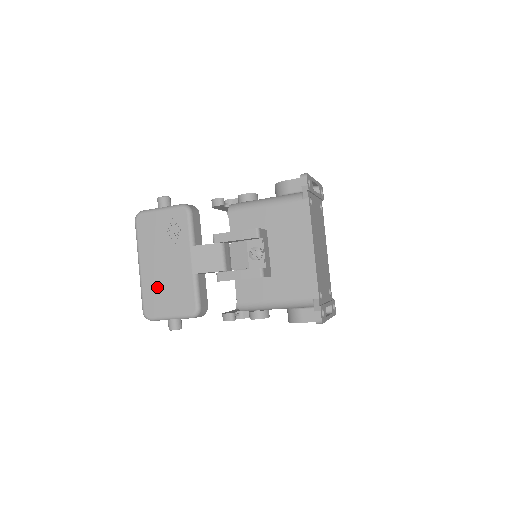
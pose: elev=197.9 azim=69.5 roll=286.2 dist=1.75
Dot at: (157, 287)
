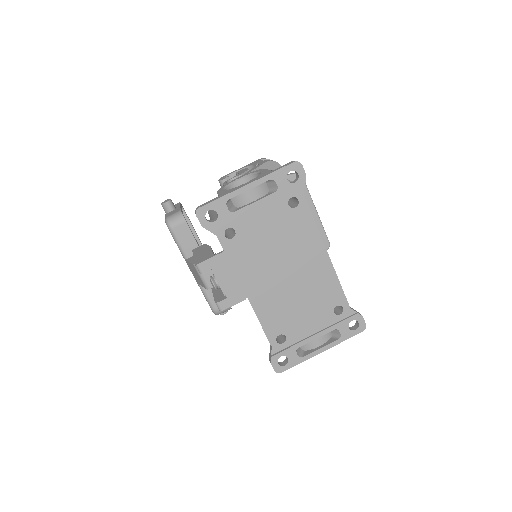
Dot at: occluded
